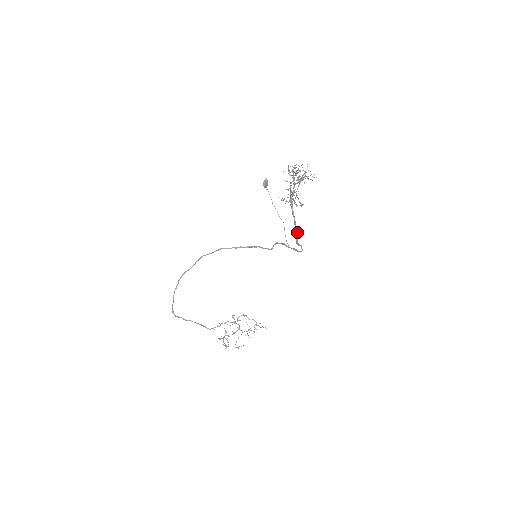
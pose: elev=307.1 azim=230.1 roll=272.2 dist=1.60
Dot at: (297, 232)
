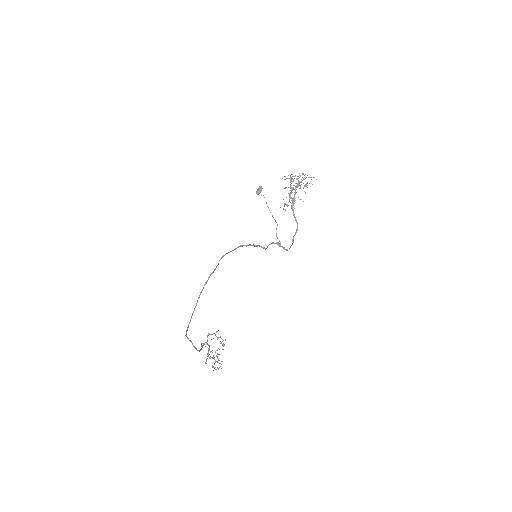
Dot at: occluded
